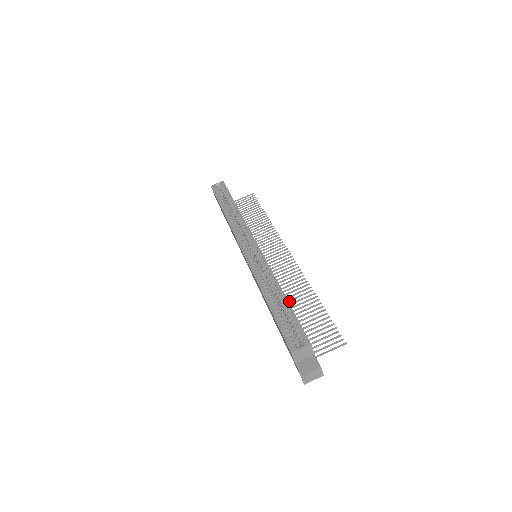
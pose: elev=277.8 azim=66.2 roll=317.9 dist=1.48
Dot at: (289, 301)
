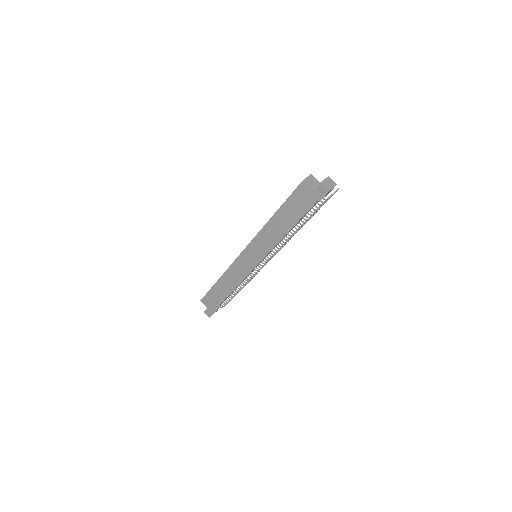
Dot at: occluded
